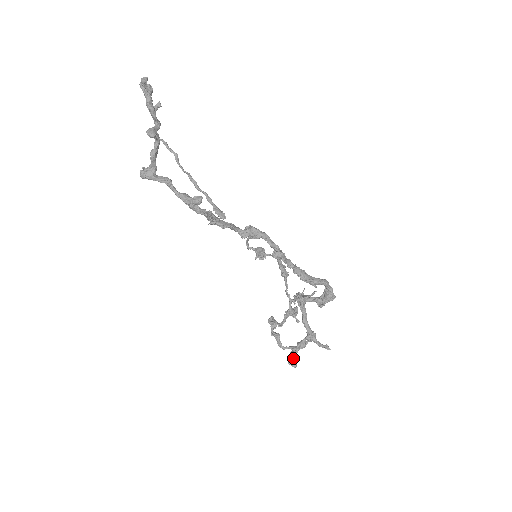
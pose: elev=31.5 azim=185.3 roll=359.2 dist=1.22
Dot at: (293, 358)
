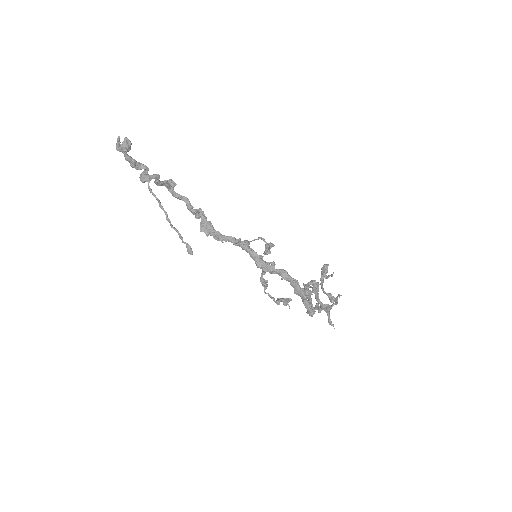
Dot at: occluded
